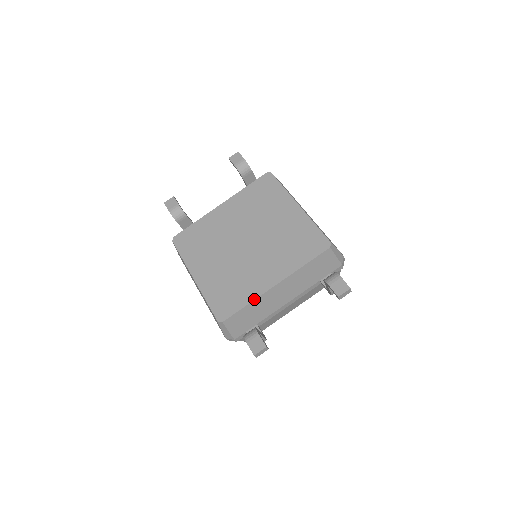
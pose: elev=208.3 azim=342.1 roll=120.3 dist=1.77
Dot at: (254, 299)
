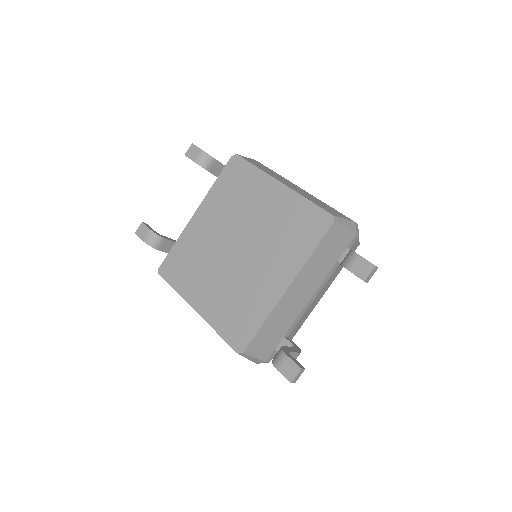
Dot at: (268, 314)
